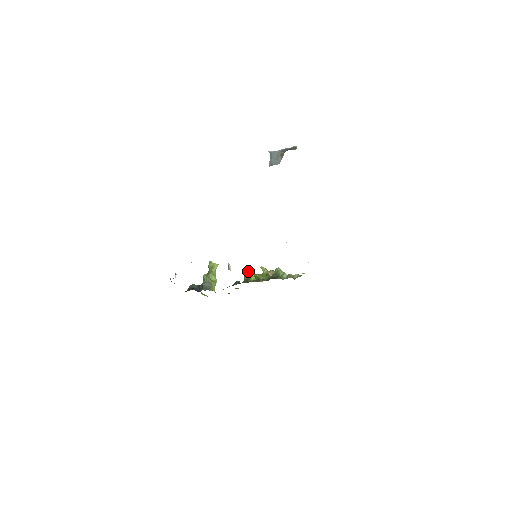
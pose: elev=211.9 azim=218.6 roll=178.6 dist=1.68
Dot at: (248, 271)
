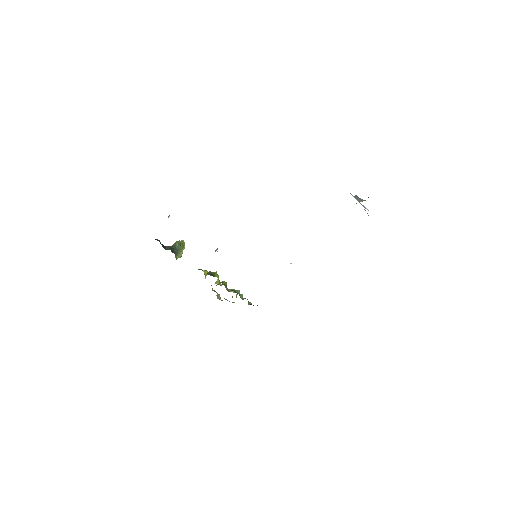
Dot at: occluded
